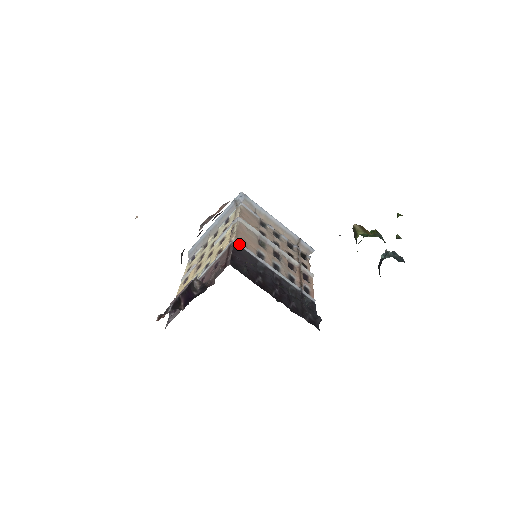
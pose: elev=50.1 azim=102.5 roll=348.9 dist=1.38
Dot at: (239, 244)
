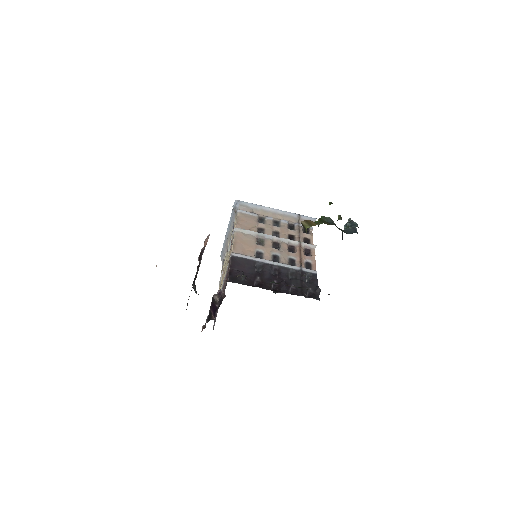
Dot at: (237, 255)
